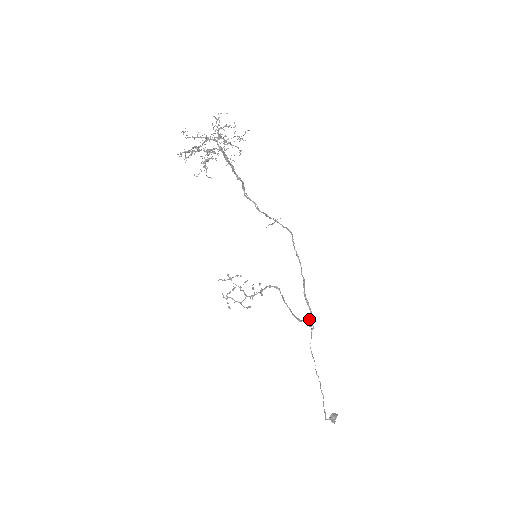
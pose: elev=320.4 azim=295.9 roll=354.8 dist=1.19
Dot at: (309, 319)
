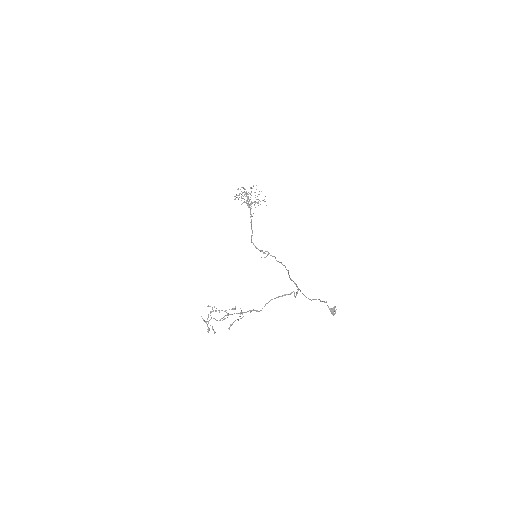
Dot at: (295, 284)
